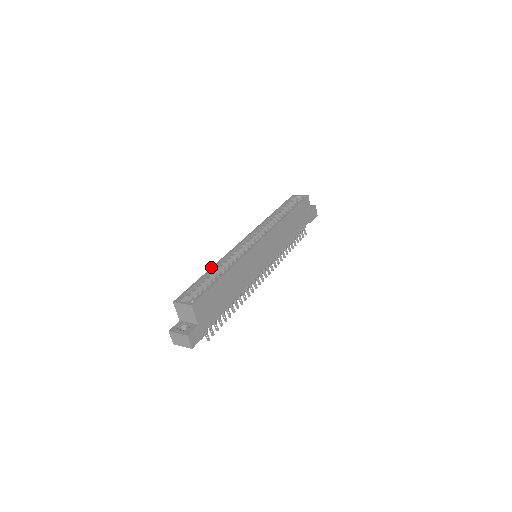
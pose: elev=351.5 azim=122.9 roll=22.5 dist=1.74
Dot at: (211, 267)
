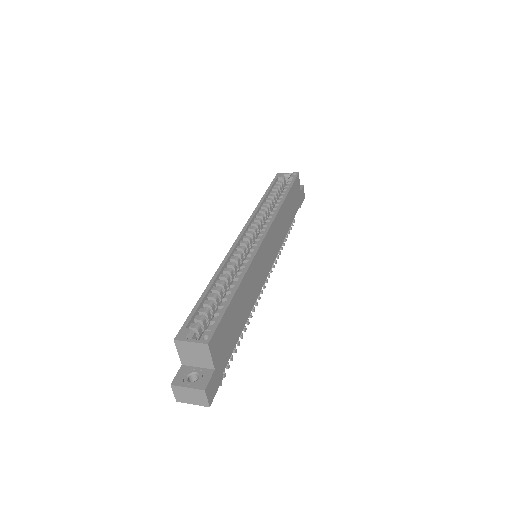
Dot at: (211, 279)
